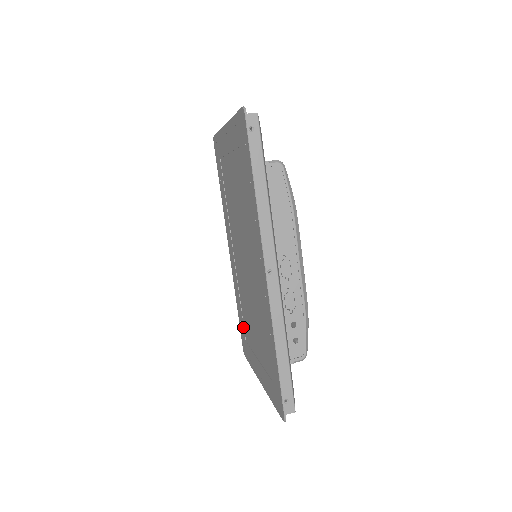
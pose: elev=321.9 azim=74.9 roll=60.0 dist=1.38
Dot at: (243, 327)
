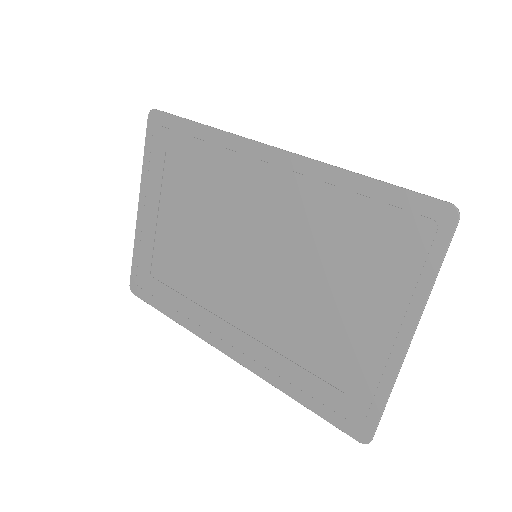
Dot at: (324, 385)
